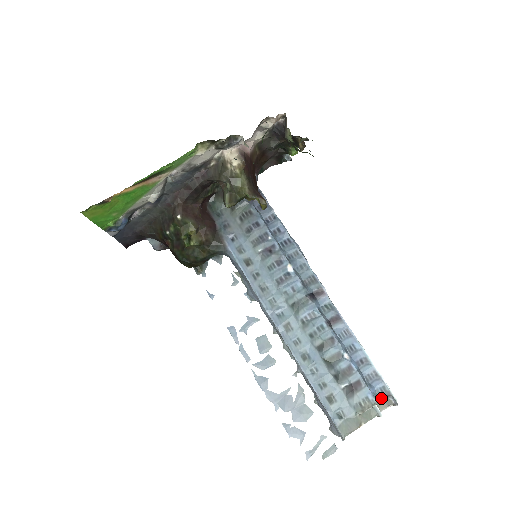
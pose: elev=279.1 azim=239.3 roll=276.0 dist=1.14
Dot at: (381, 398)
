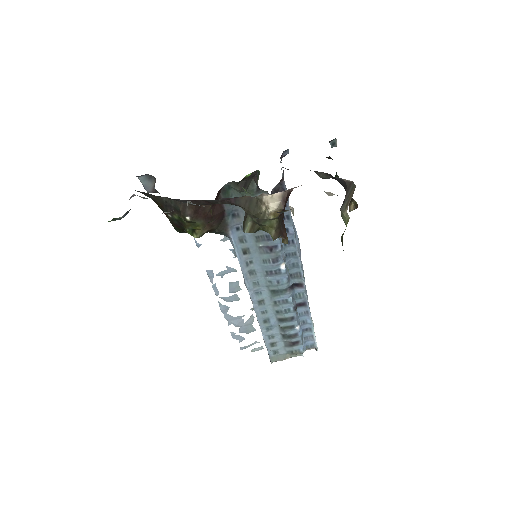
Dot at: occluded
